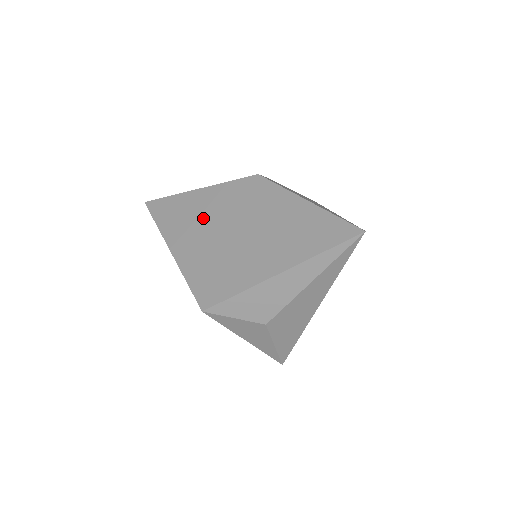
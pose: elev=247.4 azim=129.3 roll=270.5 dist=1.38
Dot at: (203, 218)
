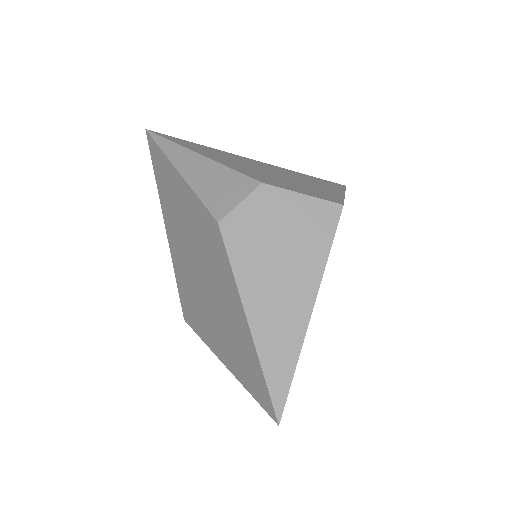
Dot at: (181, 221)
